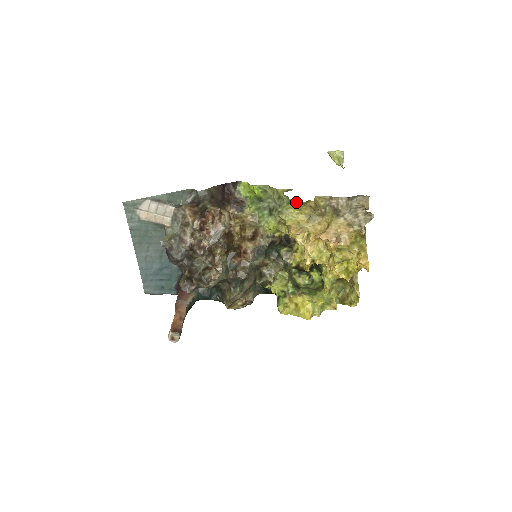
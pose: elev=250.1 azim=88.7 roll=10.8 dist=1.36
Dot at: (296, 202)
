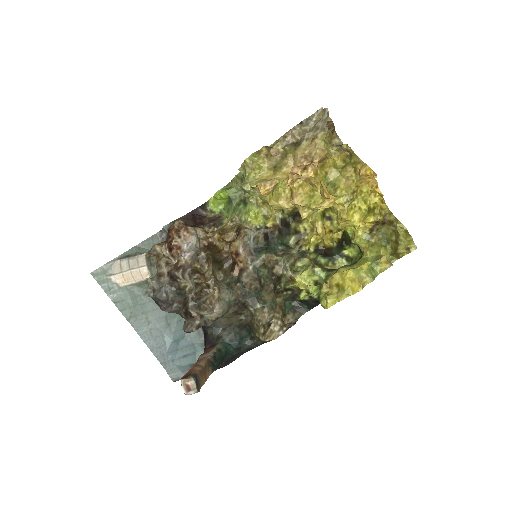
Dot at: (247, 160)
